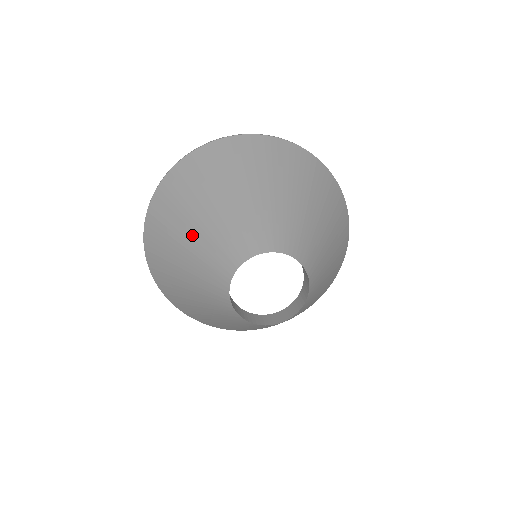
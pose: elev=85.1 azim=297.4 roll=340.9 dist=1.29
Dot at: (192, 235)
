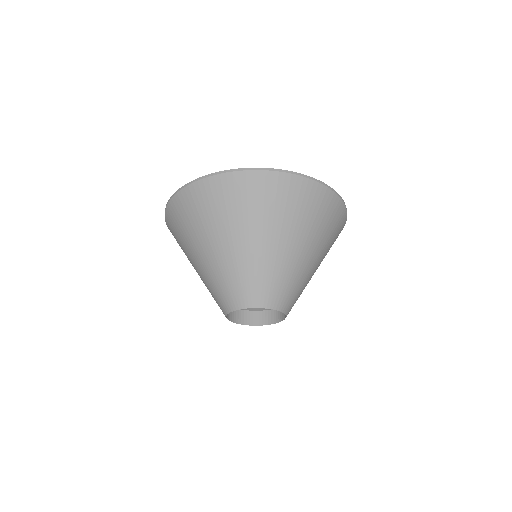
Dot at: (218, 252)
